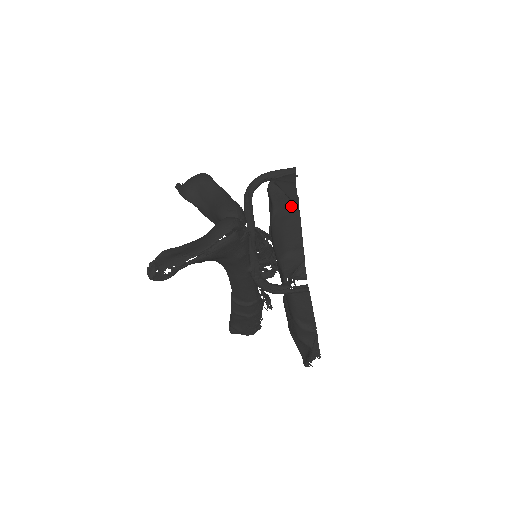
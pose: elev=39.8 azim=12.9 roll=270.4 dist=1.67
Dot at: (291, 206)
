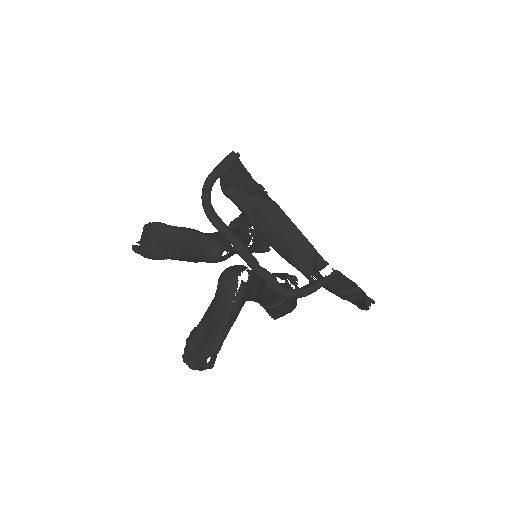
Dot at: (262, 201)
